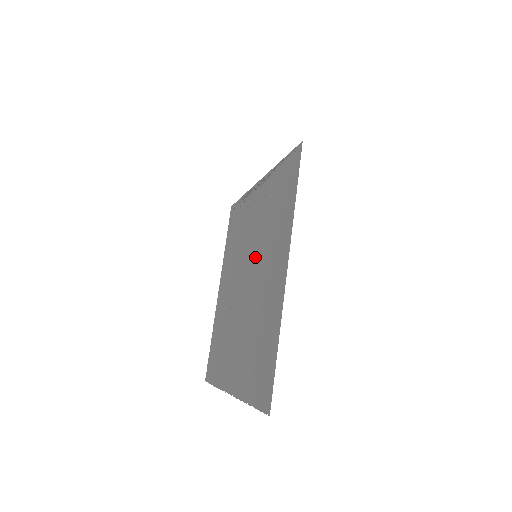
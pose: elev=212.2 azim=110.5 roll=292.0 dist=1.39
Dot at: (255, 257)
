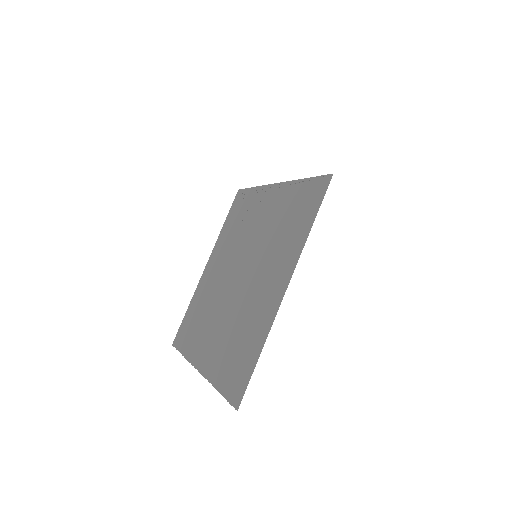
Dot at: (255, 257)
